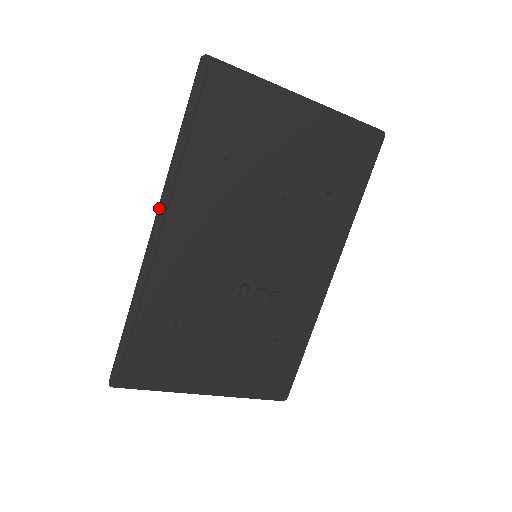
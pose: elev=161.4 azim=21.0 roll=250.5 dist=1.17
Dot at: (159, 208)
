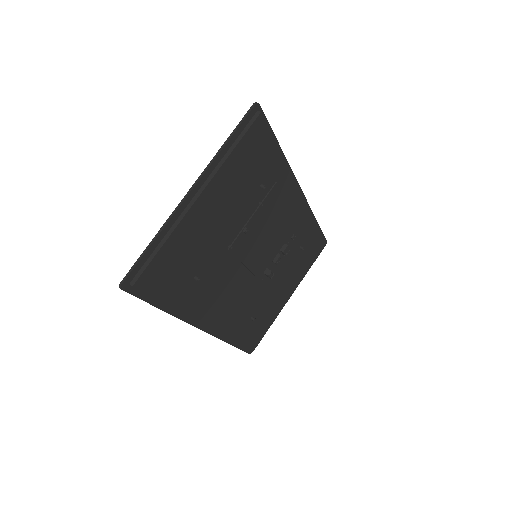
Dot at: occluded
